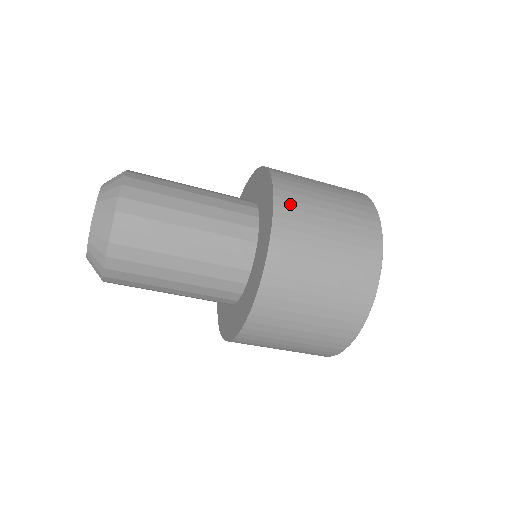
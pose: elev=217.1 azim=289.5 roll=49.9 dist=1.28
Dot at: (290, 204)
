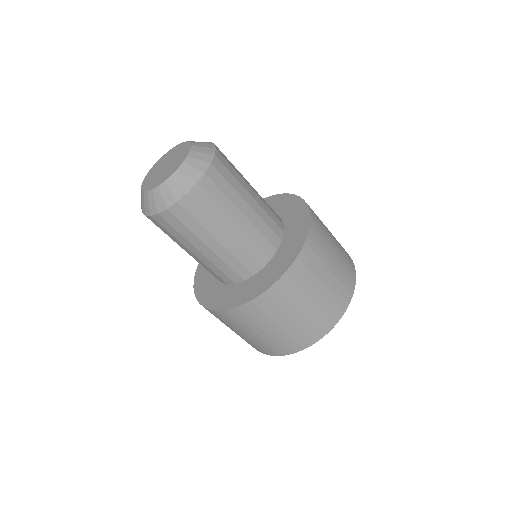
Dot at: (303, 269)
